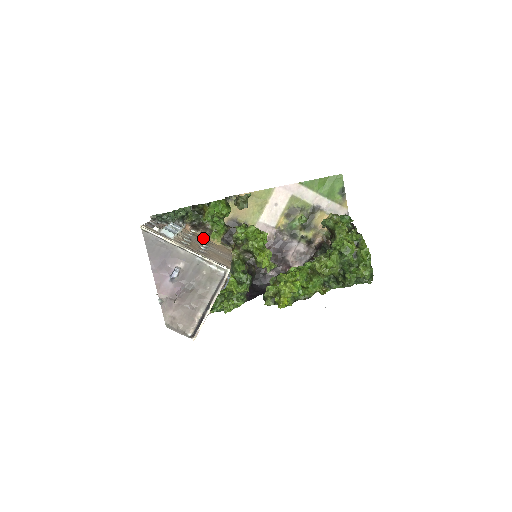
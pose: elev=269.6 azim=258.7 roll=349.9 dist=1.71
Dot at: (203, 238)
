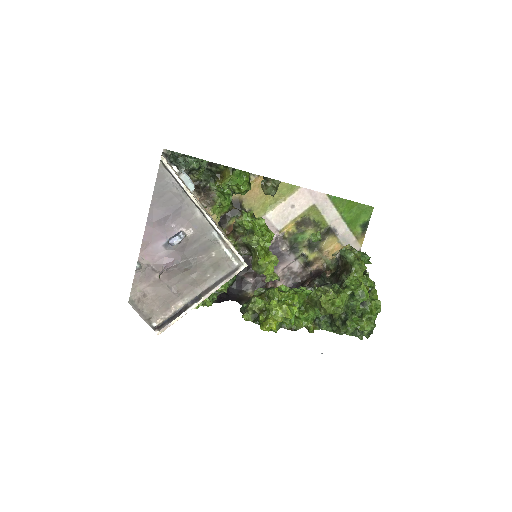
Dot at: occluded
